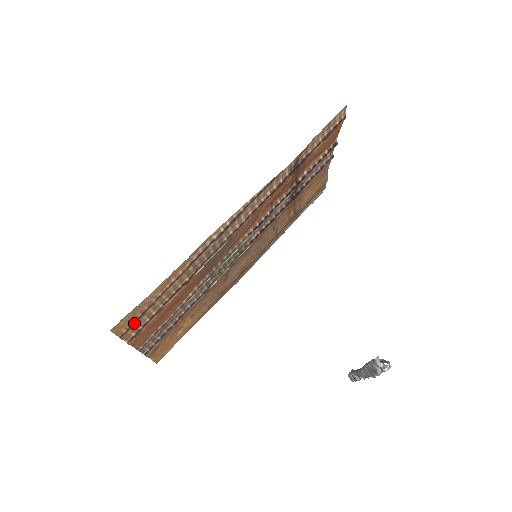
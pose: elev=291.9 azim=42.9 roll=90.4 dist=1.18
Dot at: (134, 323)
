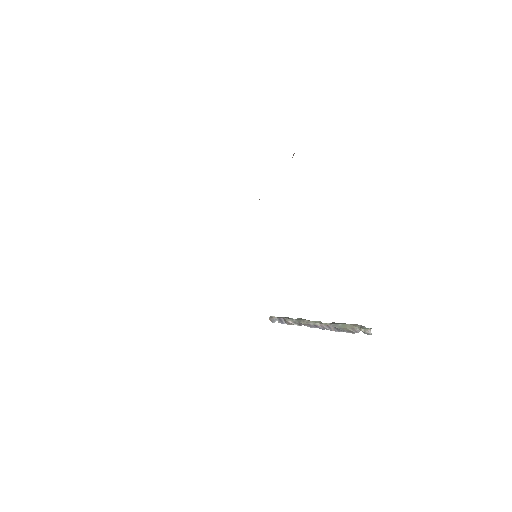
Dot at: occluded
